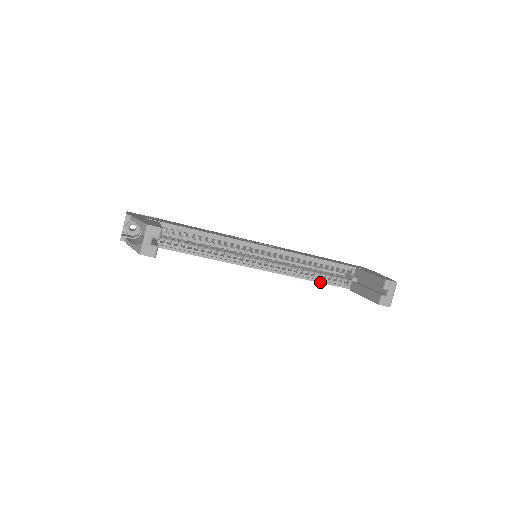
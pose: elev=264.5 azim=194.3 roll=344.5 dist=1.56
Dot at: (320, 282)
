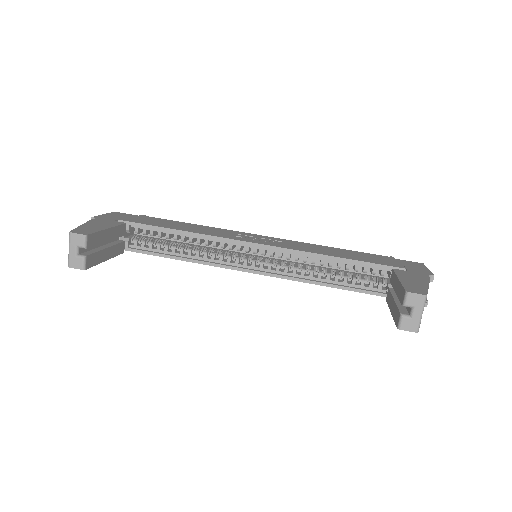
Dot at: (343, 288)
